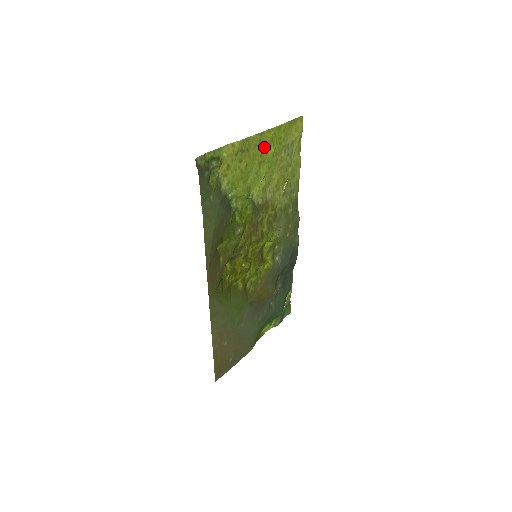
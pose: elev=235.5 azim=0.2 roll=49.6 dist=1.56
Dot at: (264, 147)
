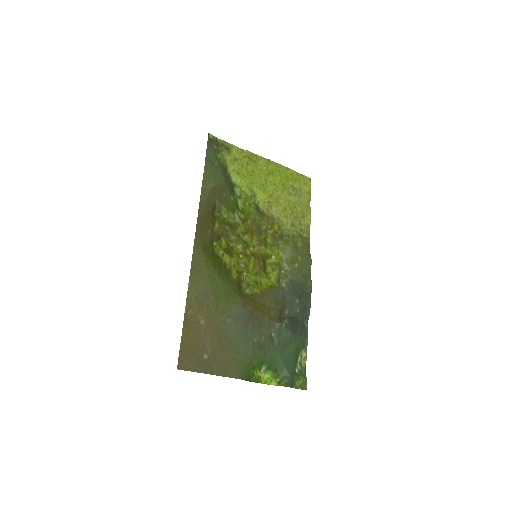
Dot at: (271, 171)
